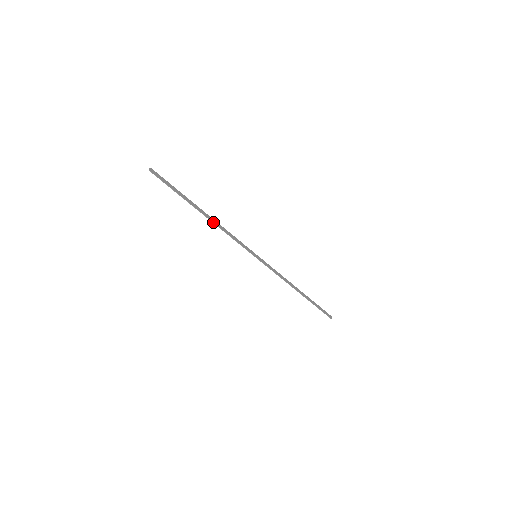
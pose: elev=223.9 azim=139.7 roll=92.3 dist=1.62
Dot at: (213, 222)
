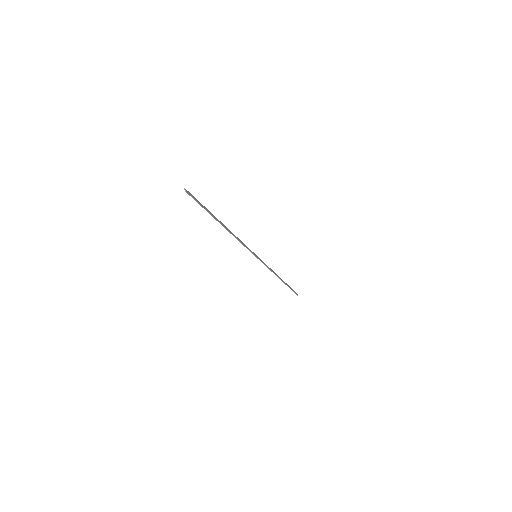
Dot at: (230, 232)
